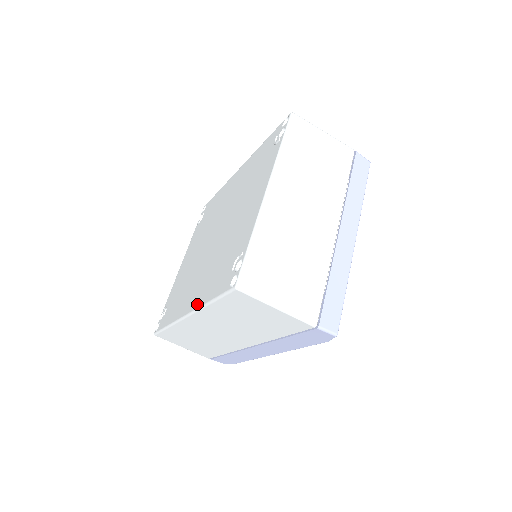
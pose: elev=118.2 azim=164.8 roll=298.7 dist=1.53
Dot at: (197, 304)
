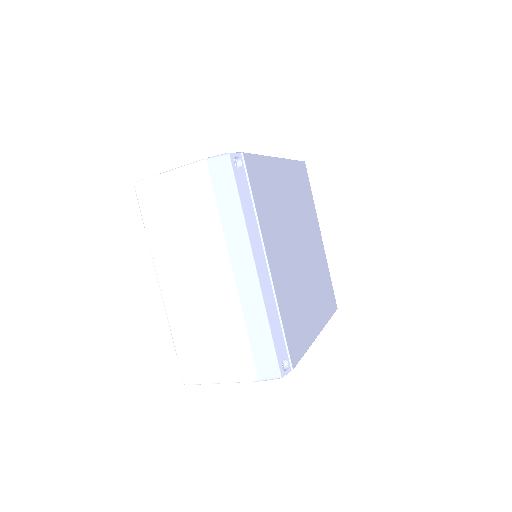
Dot at: occluded
